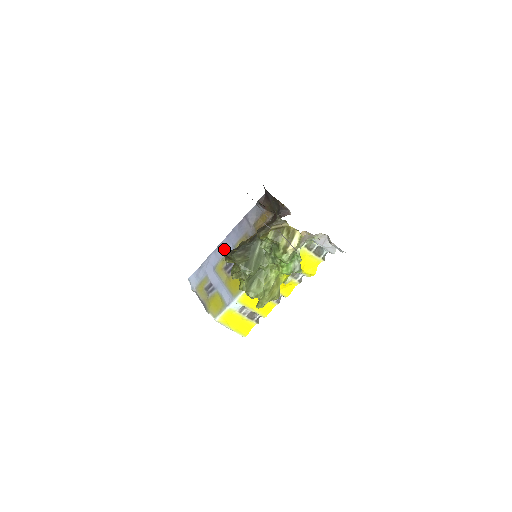
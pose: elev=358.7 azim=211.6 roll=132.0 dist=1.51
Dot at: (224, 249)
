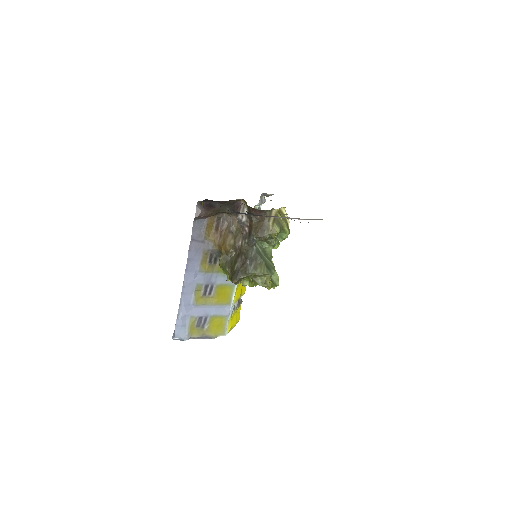
Dot at: (192, 282)
